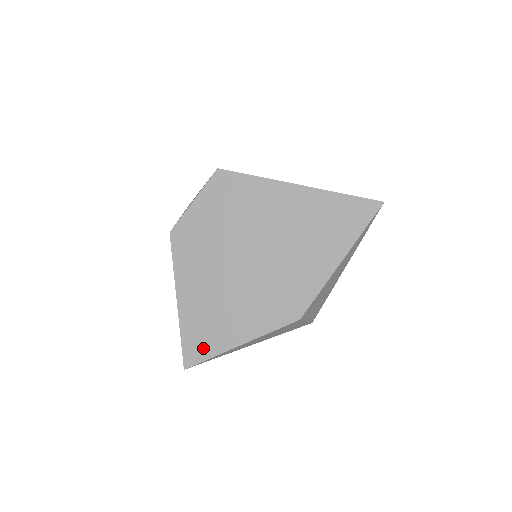
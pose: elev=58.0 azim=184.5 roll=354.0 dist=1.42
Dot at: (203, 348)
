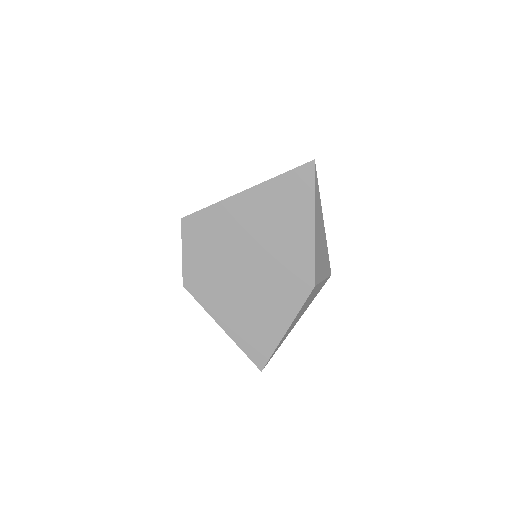
Dot at: (263, 349)
